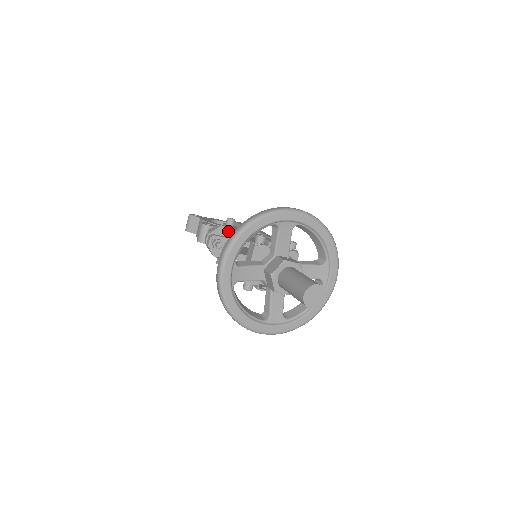
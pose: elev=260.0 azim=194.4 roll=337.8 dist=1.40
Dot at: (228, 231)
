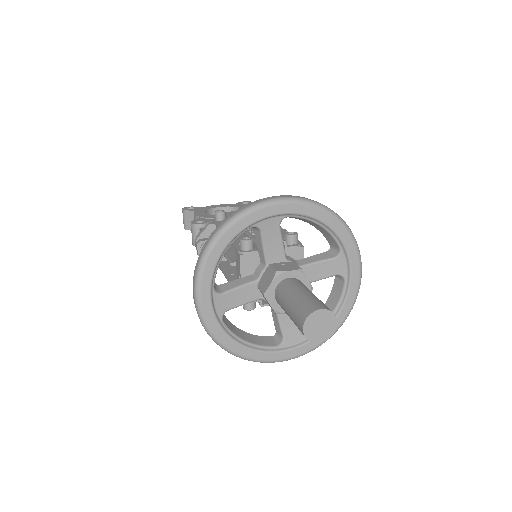
Dot at: occluded
